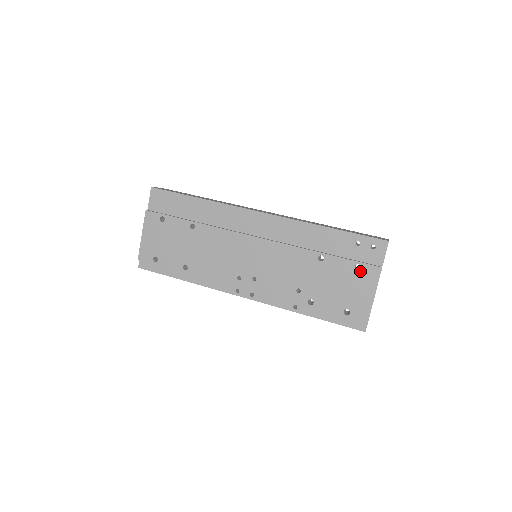
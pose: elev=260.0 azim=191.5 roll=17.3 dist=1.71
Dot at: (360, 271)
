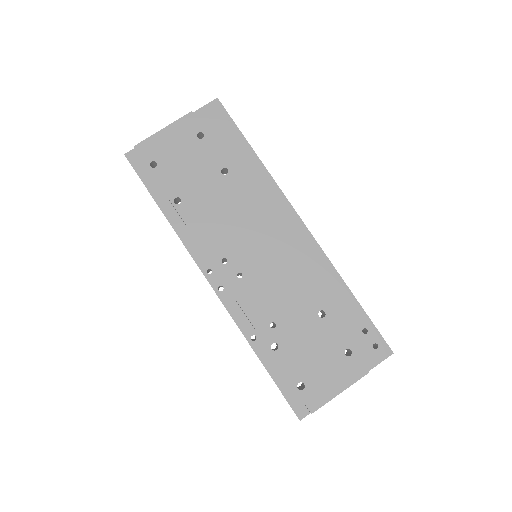
Dot at: (347, 358)
